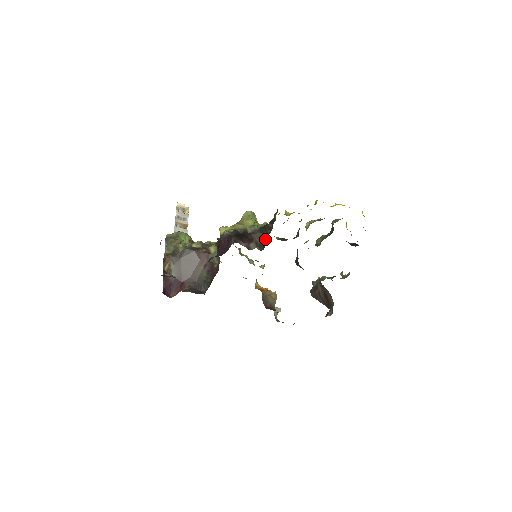
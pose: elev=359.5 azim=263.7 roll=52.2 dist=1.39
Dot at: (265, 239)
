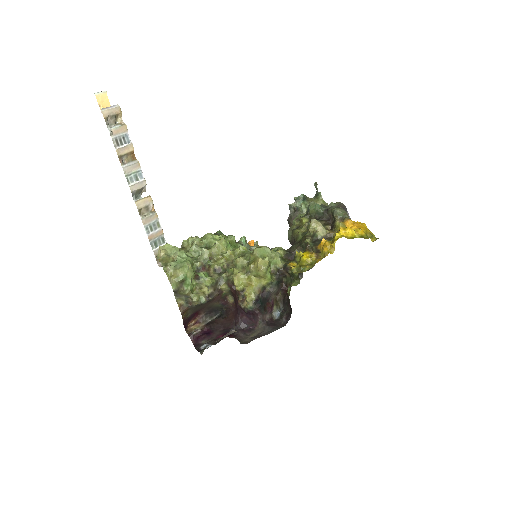
Dot at: (282, 292)
